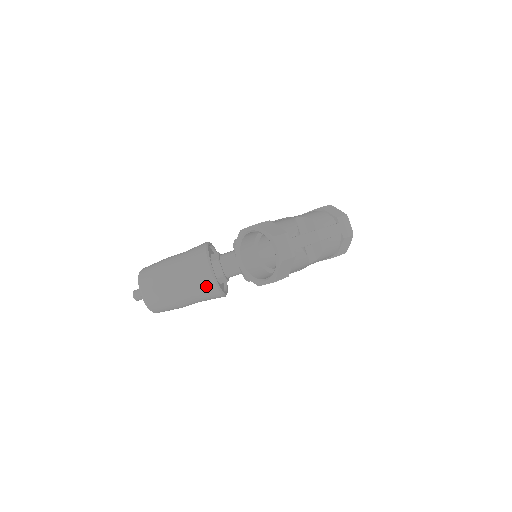
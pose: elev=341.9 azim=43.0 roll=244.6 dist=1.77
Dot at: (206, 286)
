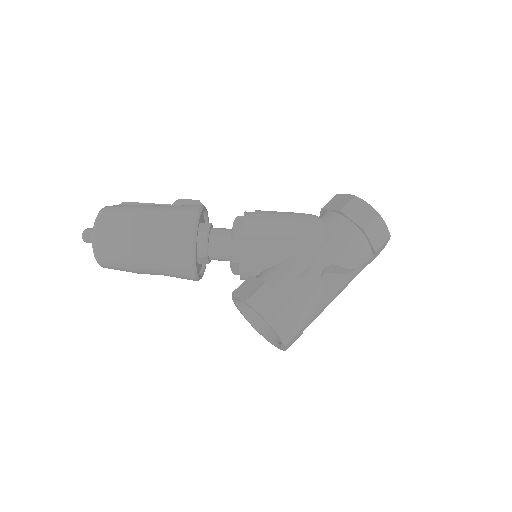
Dot at: occluded
